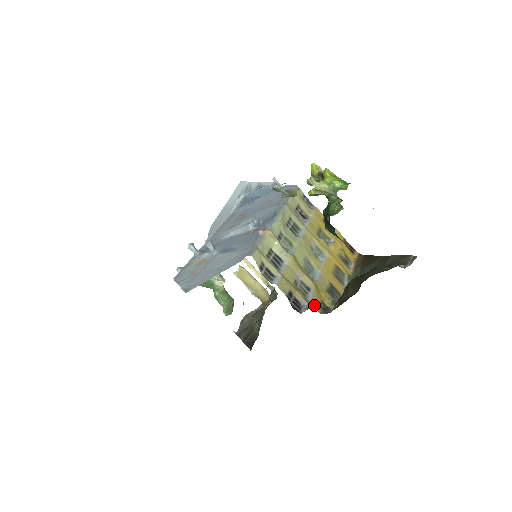
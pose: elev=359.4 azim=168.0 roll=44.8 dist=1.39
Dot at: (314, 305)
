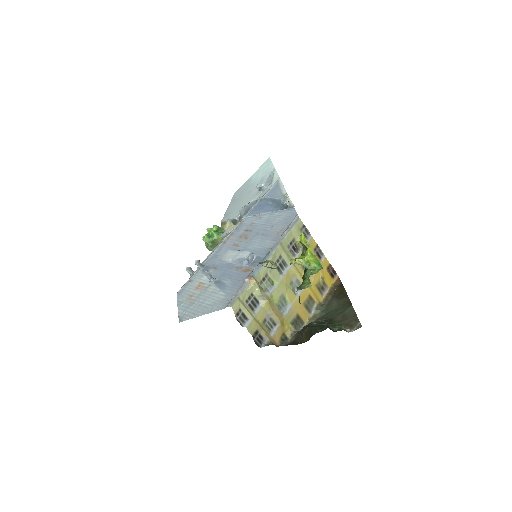
Dot at: (275, 338)
